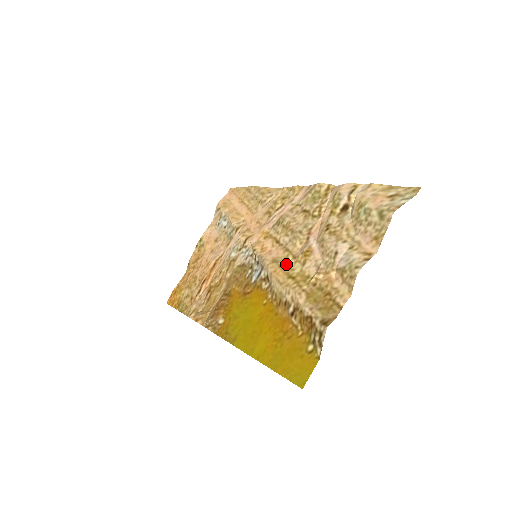
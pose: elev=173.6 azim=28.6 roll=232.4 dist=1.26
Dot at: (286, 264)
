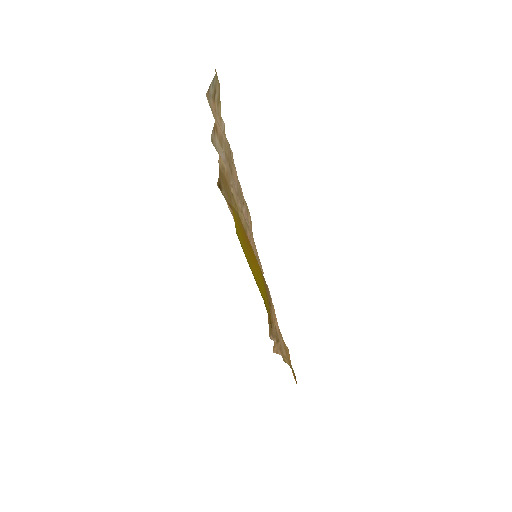
Dot at: (243, 222)
